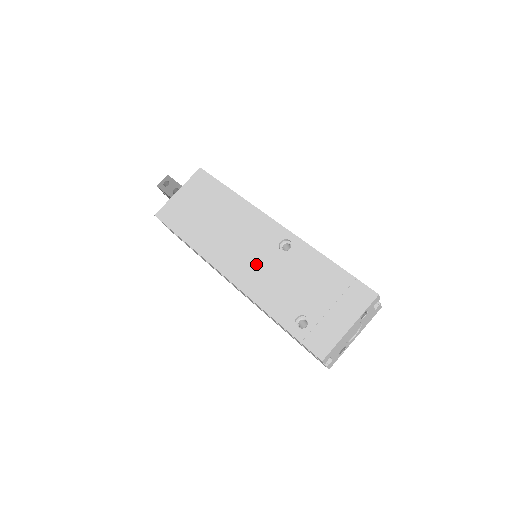
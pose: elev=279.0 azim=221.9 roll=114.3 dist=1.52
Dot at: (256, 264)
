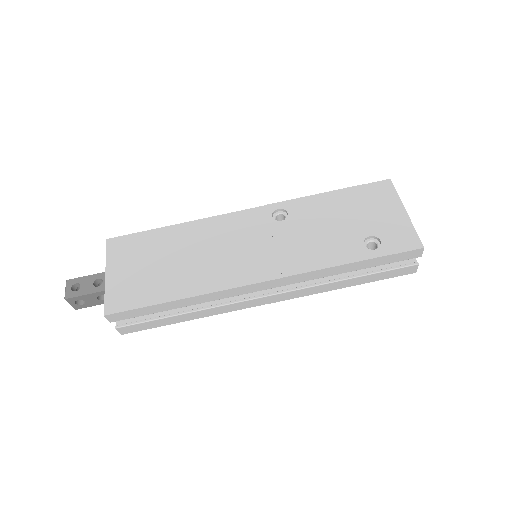
Dot at: (276, 247)
